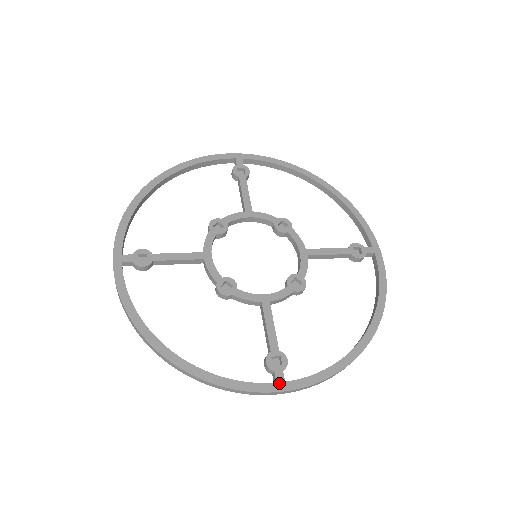
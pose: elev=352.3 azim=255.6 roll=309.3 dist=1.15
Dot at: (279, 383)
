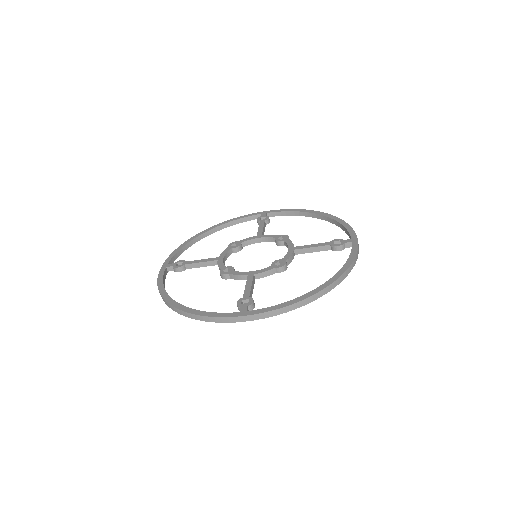
Dot at: (241, 312)
